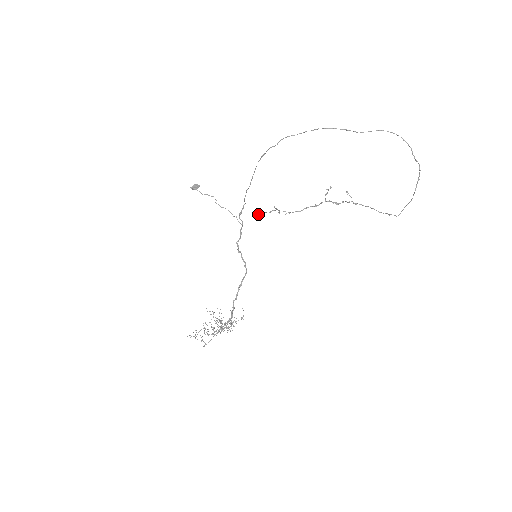
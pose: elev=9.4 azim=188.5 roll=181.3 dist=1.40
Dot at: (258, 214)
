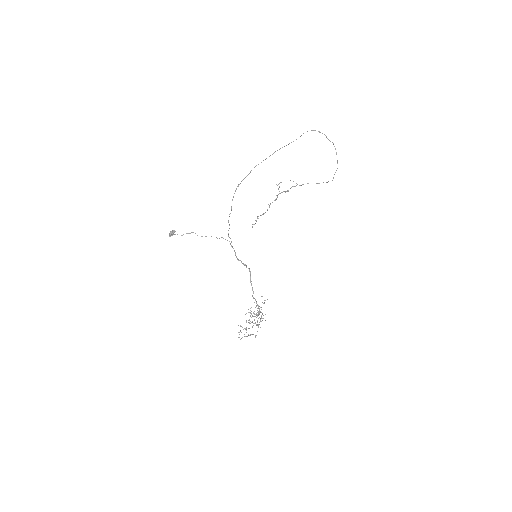
Dot at: occluded
